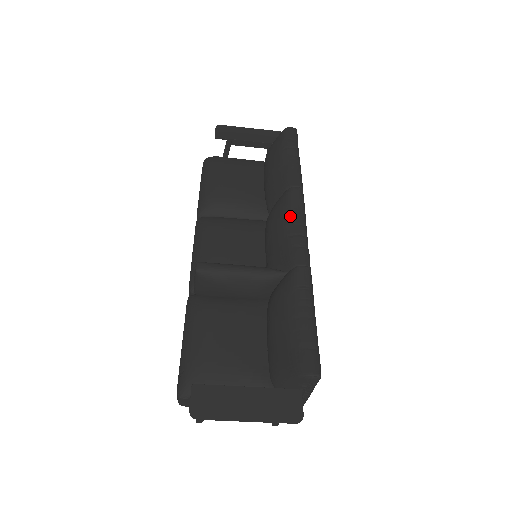
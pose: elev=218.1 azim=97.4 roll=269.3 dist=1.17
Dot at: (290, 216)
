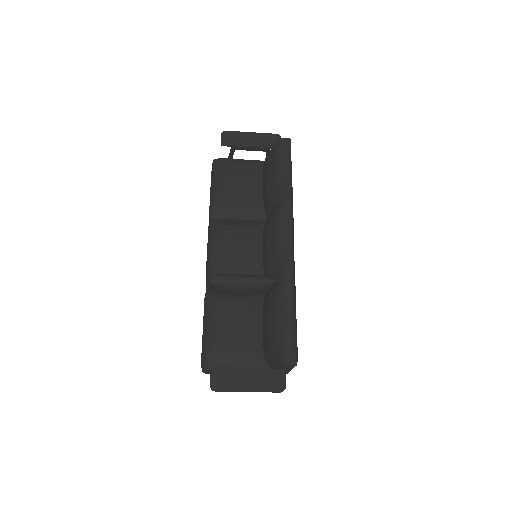
Dot at: (281, 231)
